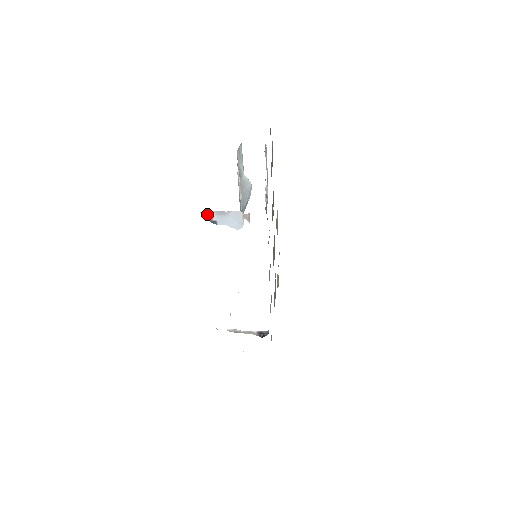
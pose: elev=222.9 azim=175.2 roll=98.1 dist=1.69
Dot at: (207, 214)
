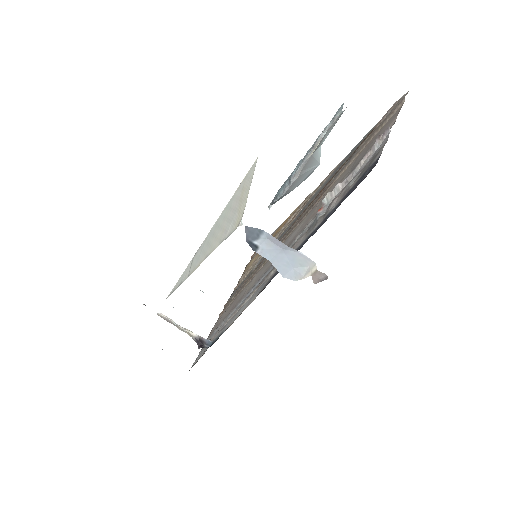
Dot at: (251, 230)
